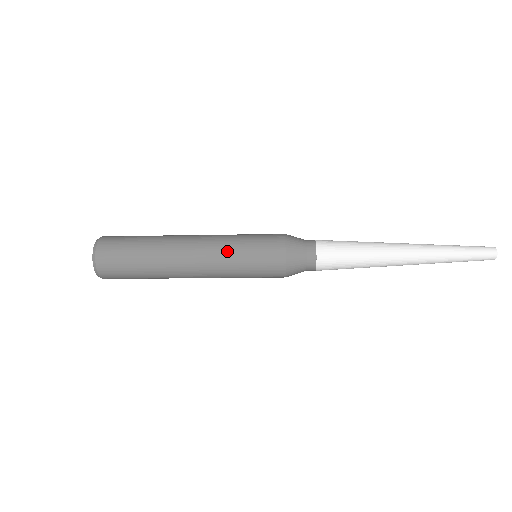
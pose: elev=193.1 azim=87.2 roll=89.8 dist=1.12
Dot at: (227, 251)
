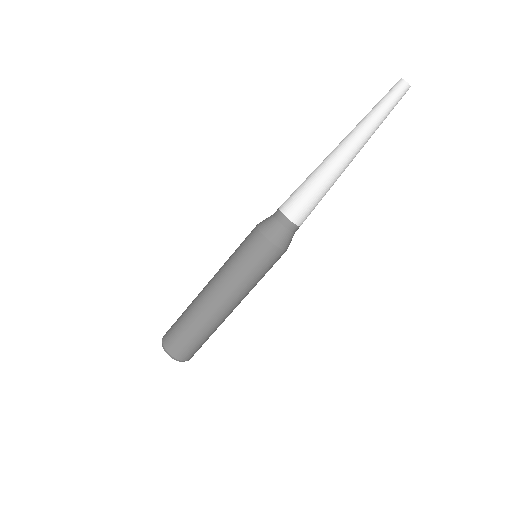
Dot at: (226, 264)
